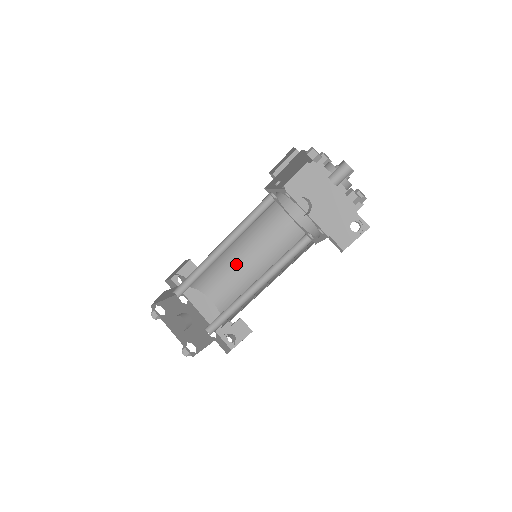
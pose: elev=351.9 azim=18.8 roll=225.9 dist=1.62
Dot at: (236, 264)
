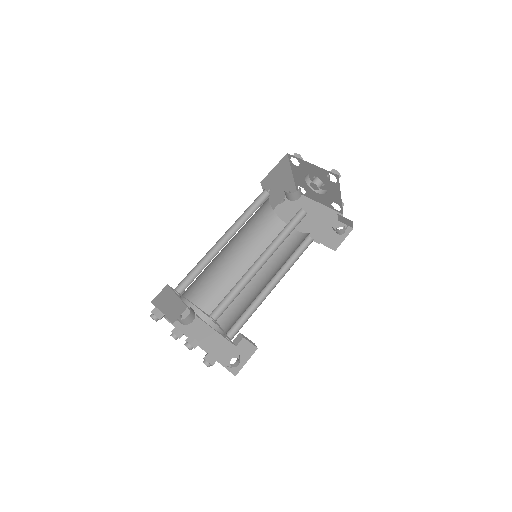
Dot at: (235, 284)
